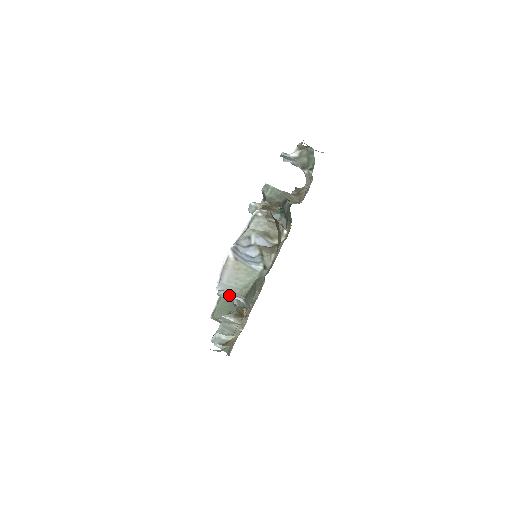
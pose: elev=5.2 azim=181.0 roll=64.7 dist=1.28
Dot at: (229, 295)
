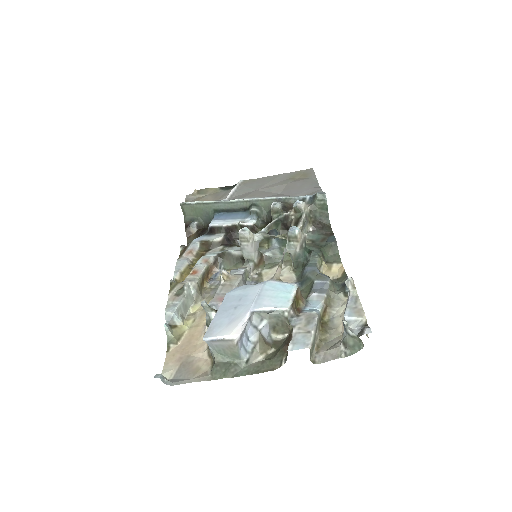
Dot at: occluded
